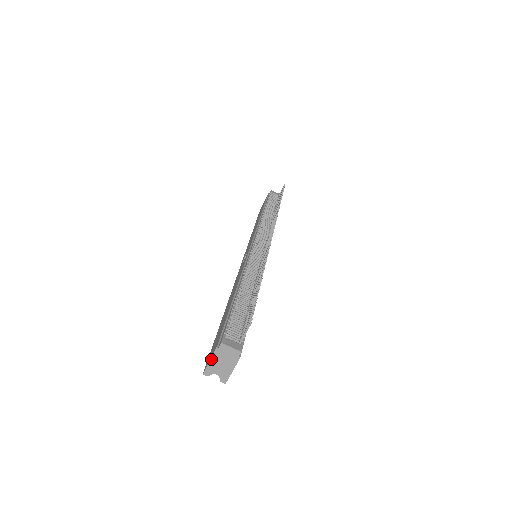
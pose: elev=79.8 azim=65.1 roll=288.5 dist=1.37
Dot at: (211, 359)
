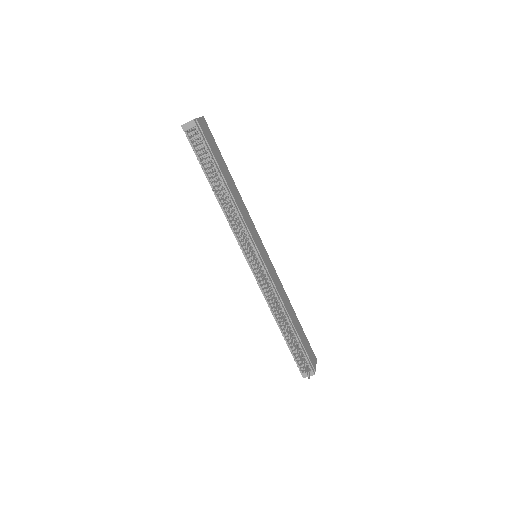
Dot at: occluded
